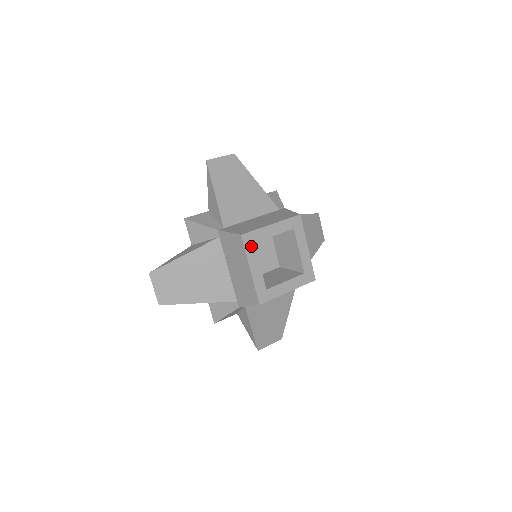
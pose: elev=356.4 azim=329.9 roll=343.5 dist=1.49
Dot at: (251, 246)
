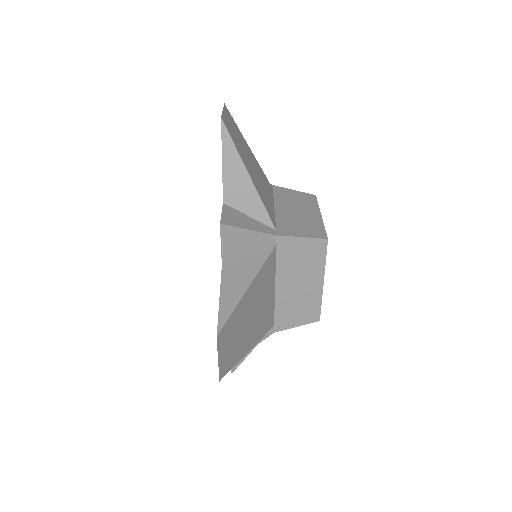
Dot at: occluded
